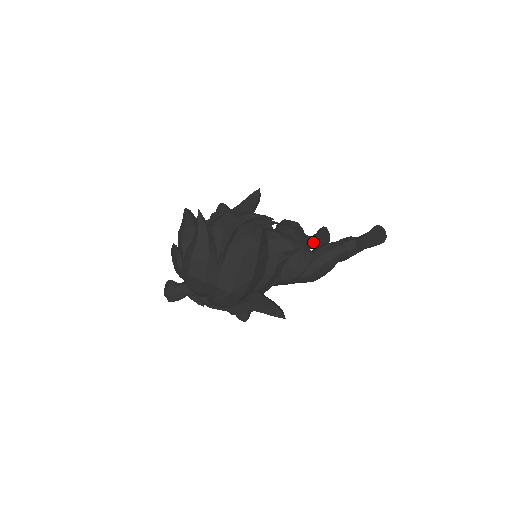
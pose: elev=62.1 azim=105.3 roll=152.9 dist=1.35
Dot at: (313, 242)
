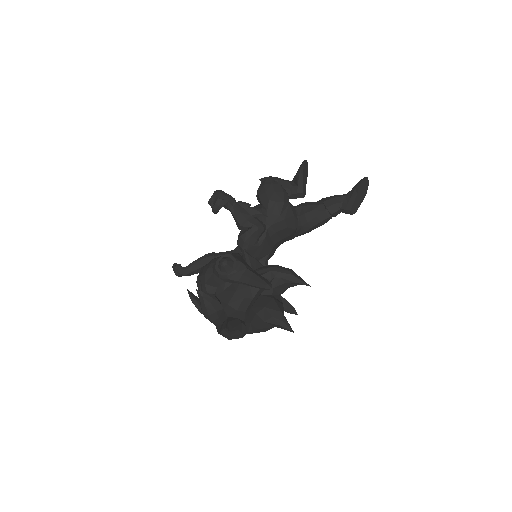
Dot at: occluded
